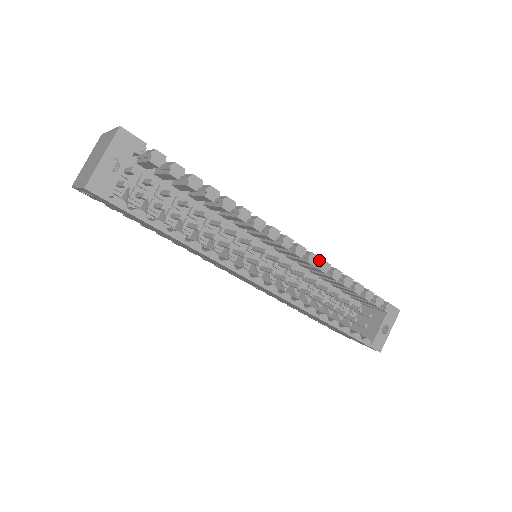
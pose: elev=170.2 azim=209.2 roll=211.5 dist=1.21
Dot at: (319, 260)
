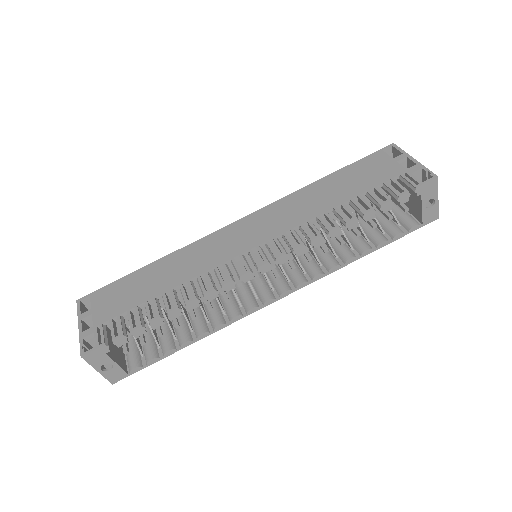
Dot at: (307, 238)
